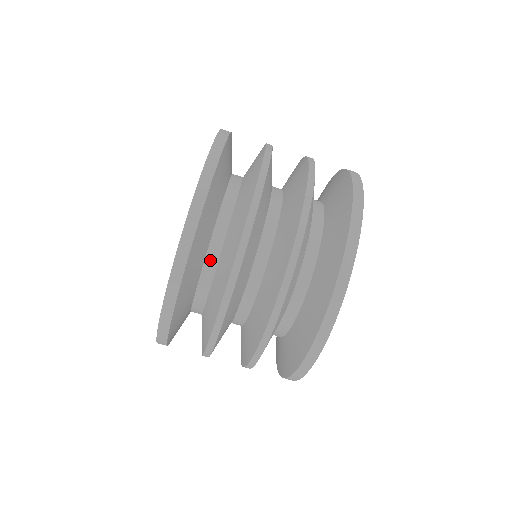
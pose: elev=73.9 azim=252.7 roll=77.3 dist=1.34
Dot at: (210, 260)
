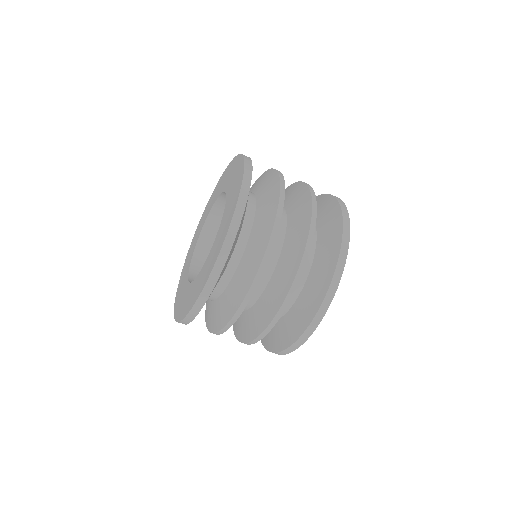
Dot at: (240, 245)
